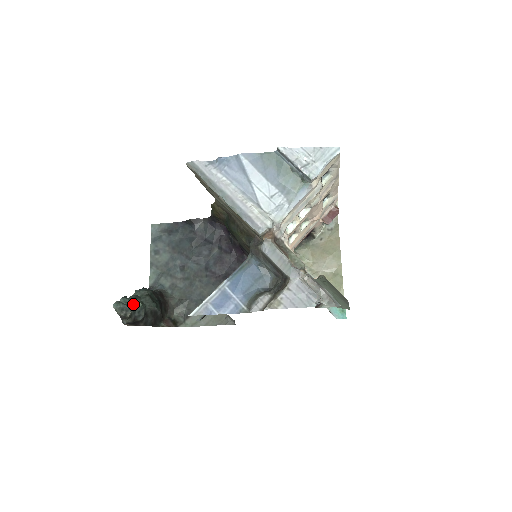
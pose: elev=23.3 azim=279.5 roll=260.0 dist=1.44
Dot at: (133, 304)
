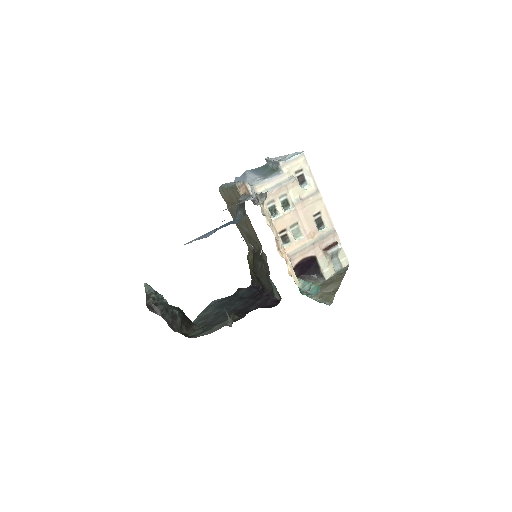
Dot at: (160, 296)
